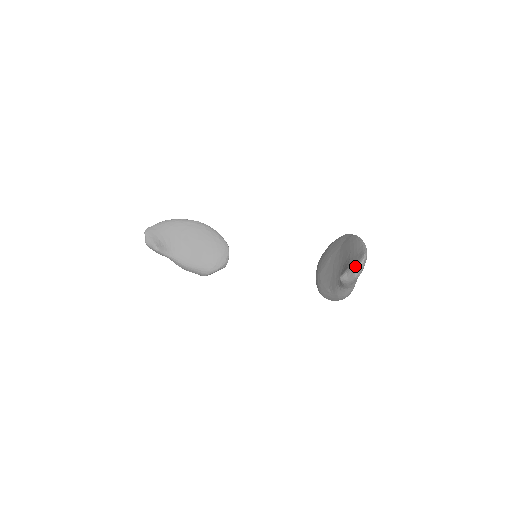
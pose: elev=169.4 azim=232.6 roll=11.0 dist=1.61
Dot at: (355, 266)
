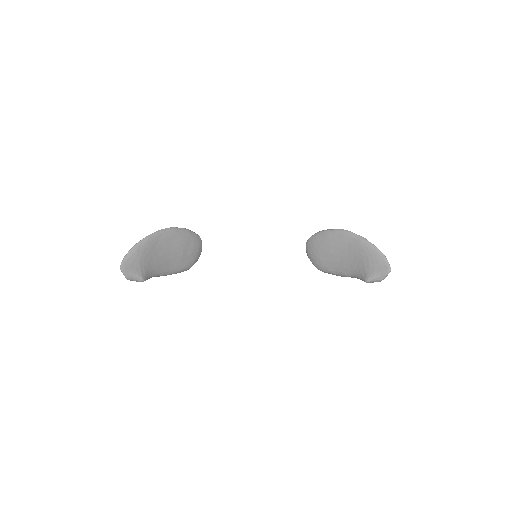
Dot at: (383, 276)
